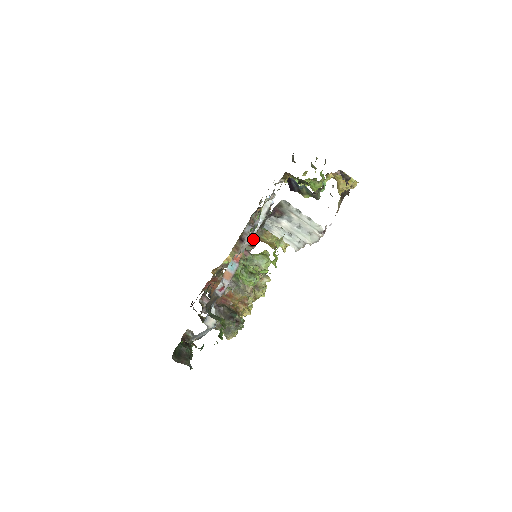
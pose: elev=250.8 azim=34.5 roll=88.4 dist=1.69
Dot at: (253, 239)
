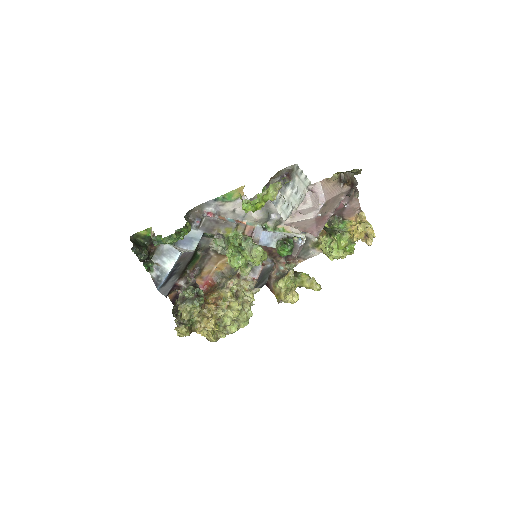
Dot at: (266, 264)
